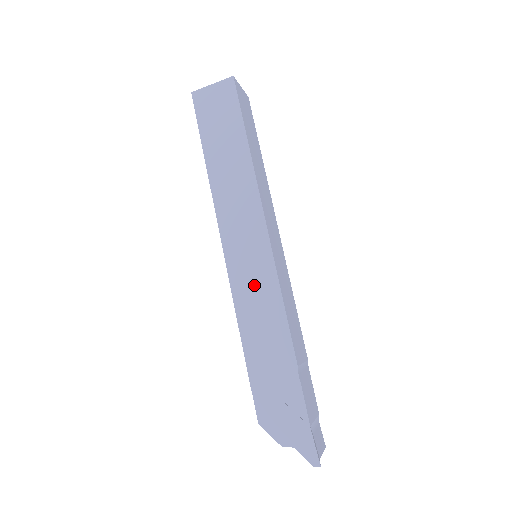
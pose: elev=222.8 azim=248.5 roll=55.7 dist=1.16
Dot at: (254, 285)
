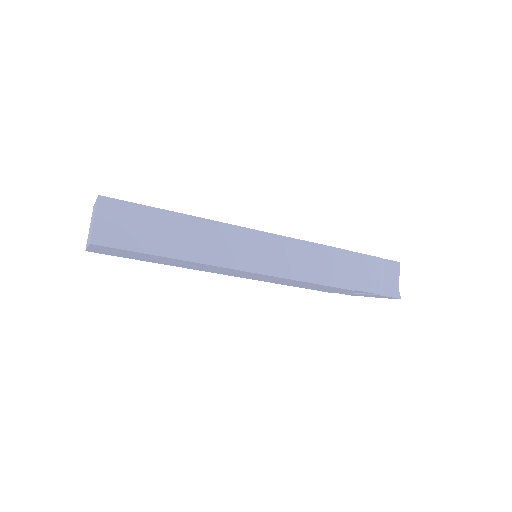
Dot at: (277, 281)
